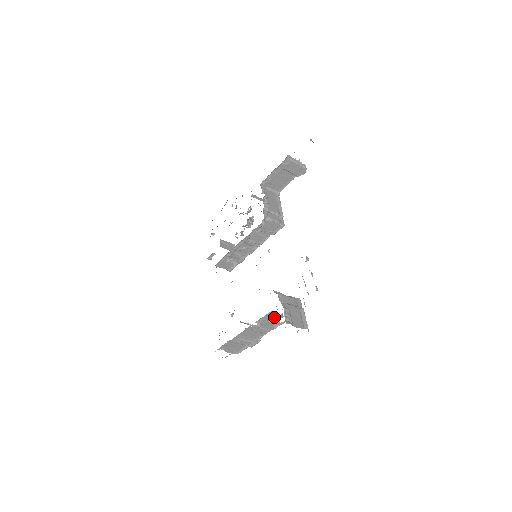
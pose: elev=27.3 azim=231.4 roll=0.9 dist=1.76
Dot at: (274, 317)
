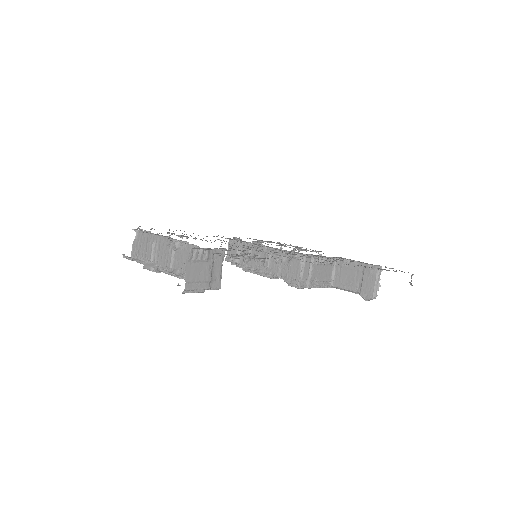
Dot at: occluded
